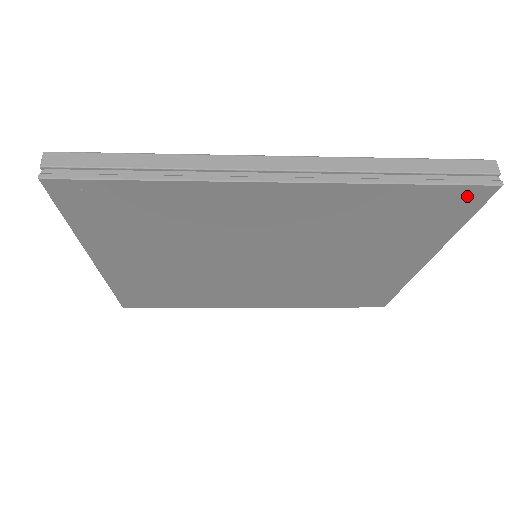
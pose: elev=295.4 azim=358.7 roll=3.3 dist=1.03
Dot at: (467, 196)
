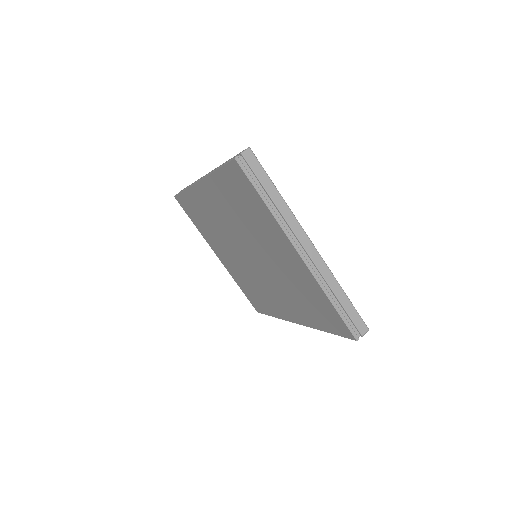
Dot at: (236, 172)
